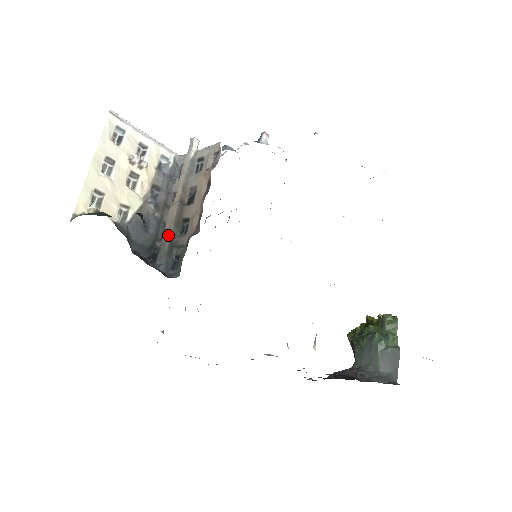
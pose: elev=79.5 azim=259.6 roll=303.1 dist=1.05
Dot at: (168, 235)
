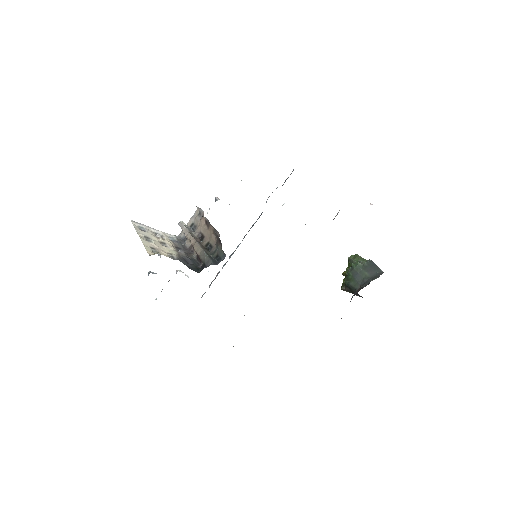
Dot at: (203, 253)
